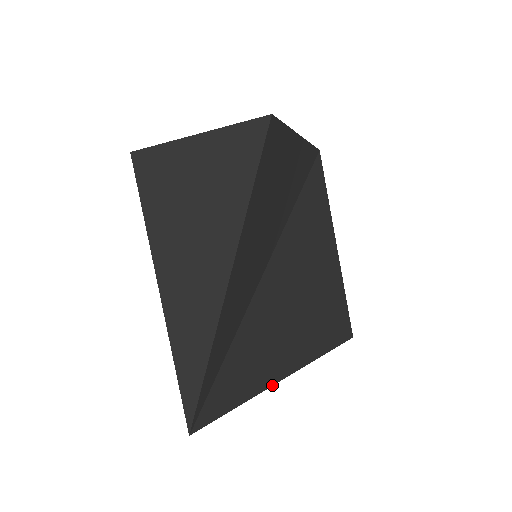
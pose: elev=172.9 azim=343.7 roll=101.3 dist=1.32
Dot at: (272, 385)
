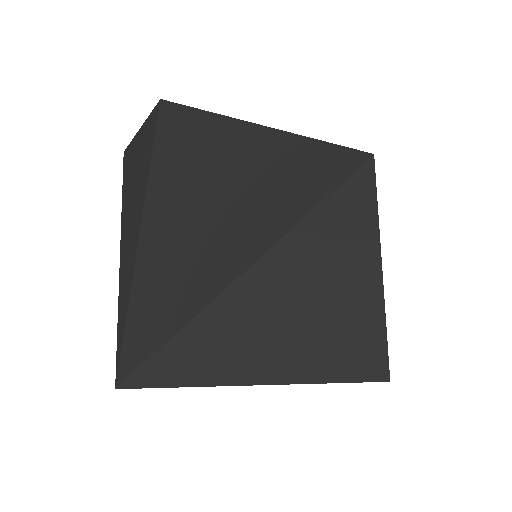
Dot at: (229, 385)
